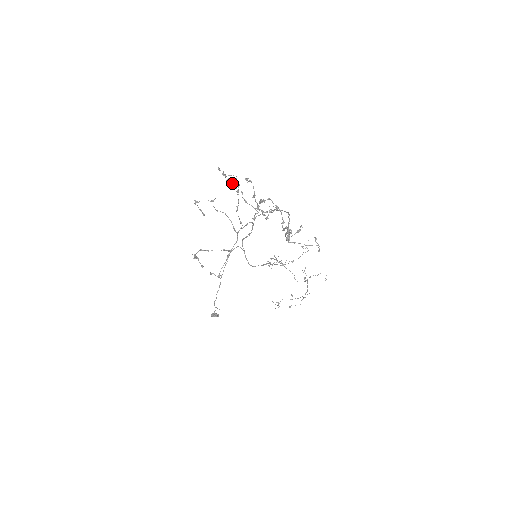
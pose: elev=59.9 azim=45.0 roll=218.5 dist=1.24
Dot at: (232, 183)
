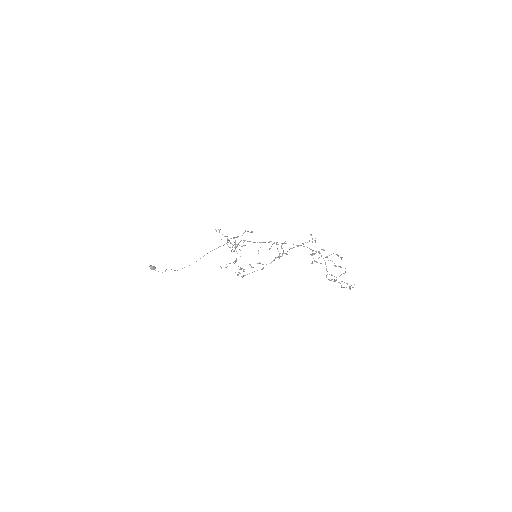
Dot at: (321, 249)
